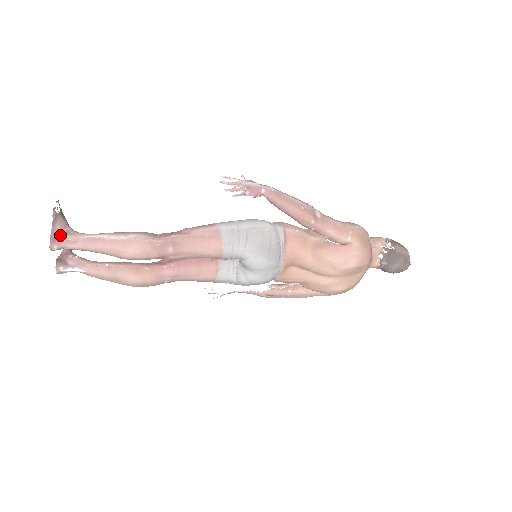
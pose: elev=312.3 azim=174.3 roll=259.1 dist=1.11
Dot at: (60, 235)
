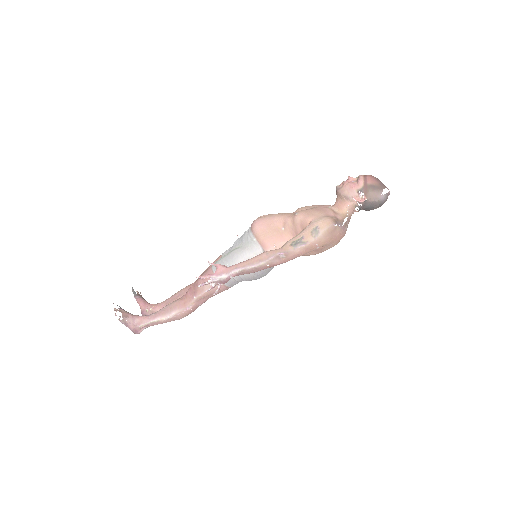
Dot at: (136, 328)
